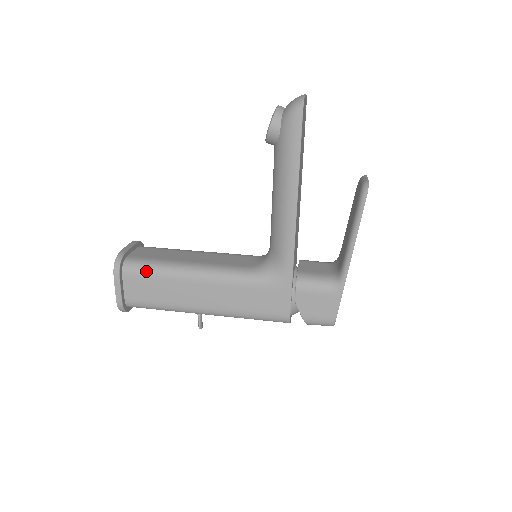
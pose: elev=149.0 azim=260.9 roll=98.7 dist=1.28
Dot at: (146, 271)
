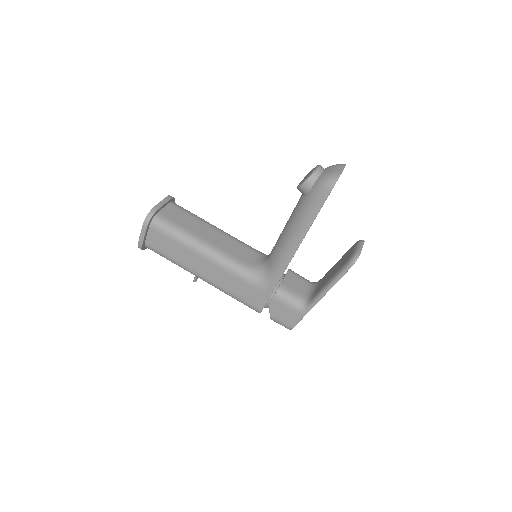
Dot at: (168, 233)
